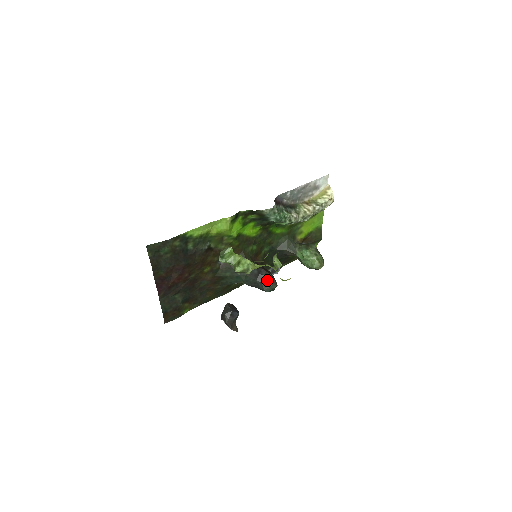
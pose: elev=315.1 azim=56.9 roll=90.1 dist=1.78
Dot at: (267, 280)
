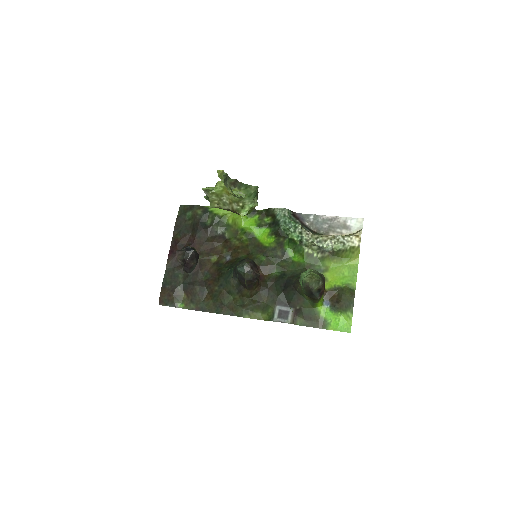
Dot at: (245, 259)
